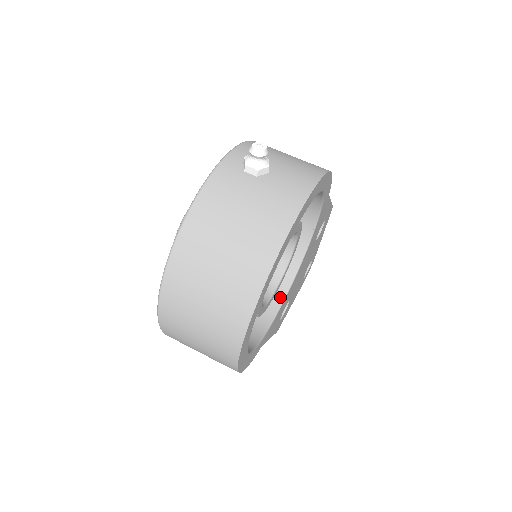
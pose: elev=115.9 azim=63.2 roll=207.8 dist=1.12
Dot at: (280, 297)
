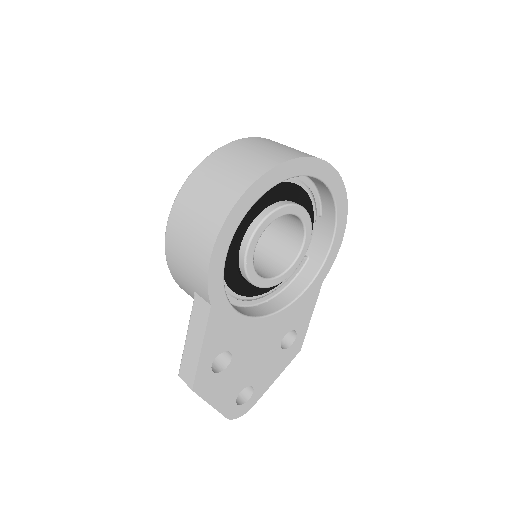
Dot at: (243, 313)
